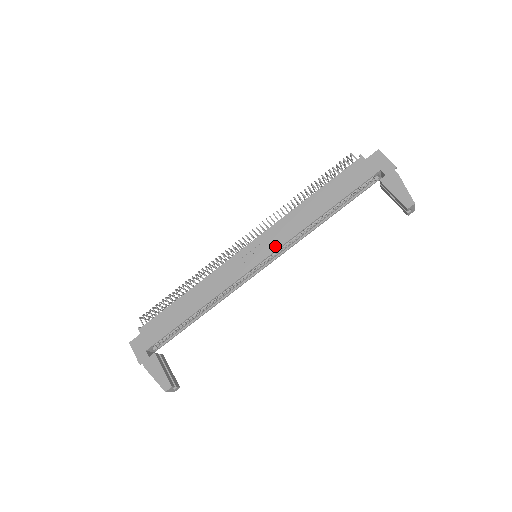
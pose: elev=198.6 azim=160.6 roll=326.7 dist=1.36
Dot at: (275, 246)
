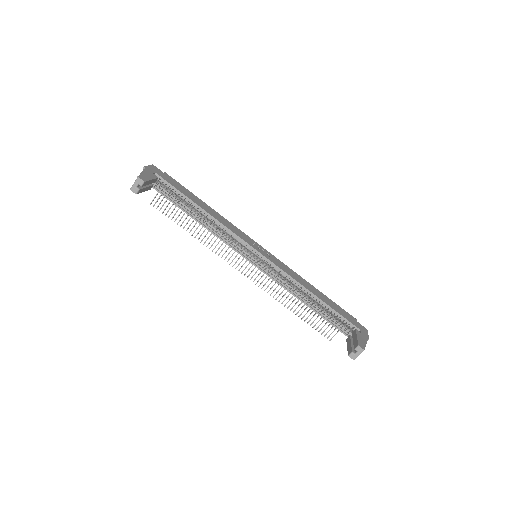
Dot at: (276, 263)
